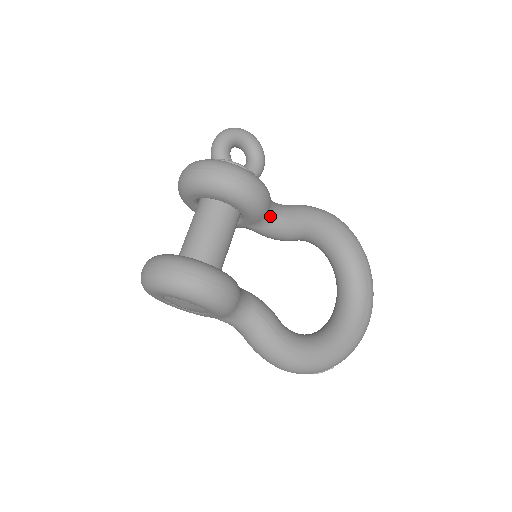
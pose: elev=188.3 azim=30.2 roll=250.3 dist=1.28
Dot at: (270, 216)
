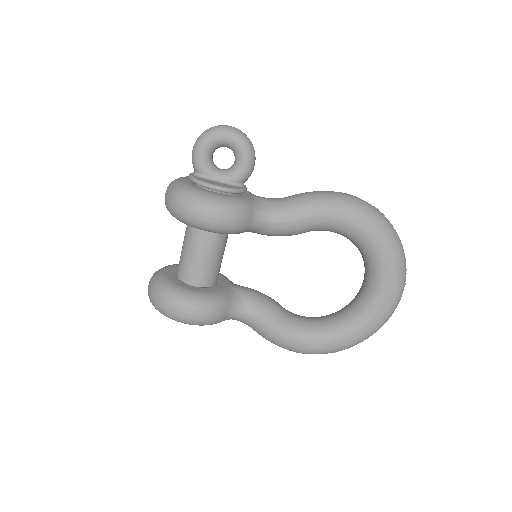
Dot at: (256, 226)
